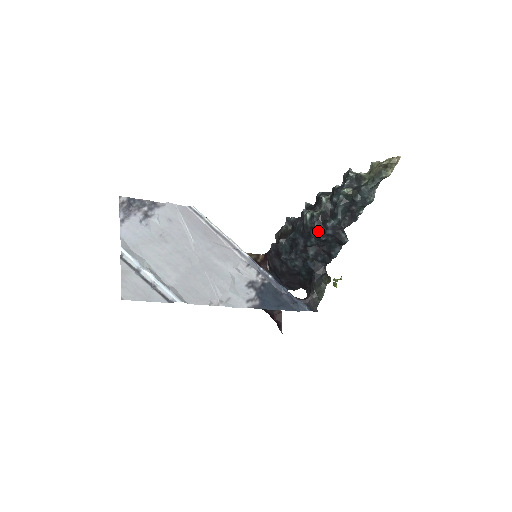
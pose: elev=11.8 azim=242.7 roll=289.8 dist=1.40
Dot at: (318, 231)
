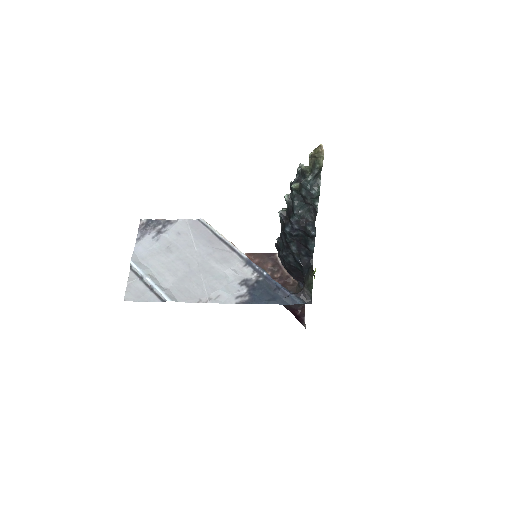
Dot at: (286, 227)
